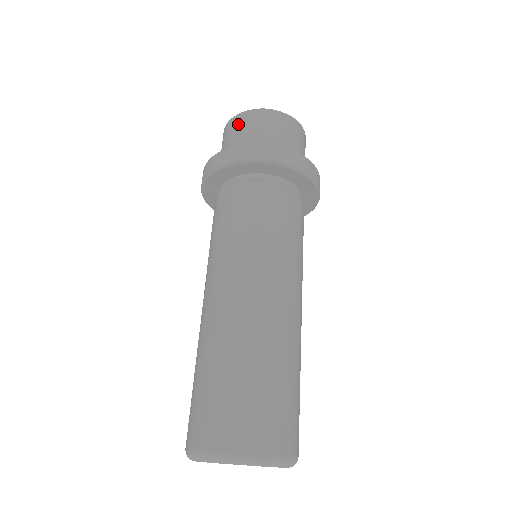
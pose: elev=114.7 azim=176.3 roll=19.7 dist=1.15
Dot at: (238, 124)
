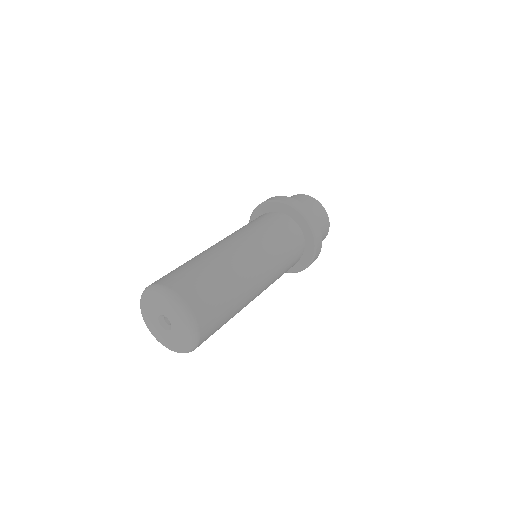
Dot at: (307, 199)
